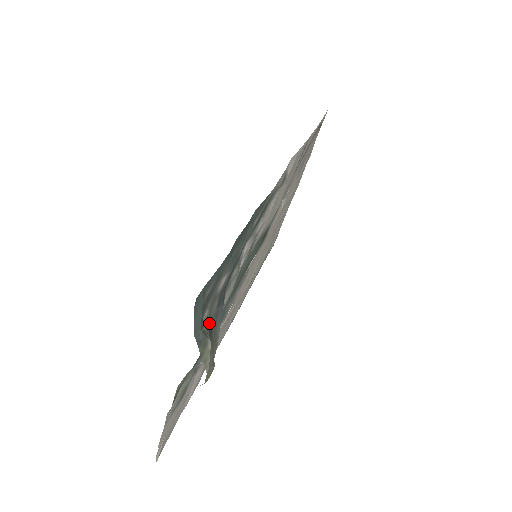
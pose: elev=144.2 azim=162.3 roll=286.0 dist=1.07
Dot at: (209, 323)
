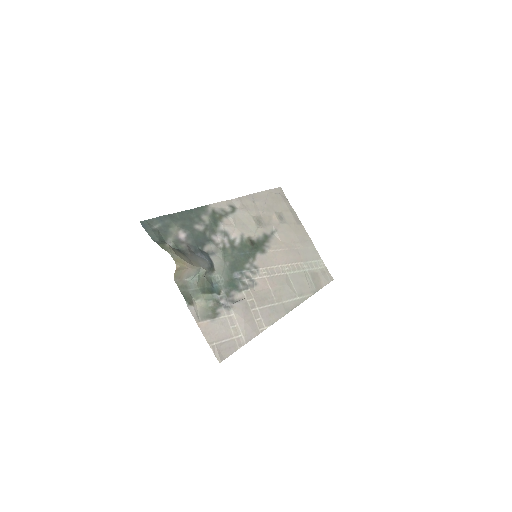
Dot at: (179, 250)
